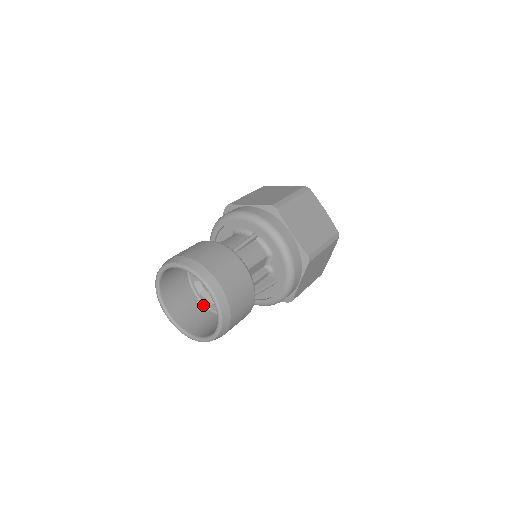
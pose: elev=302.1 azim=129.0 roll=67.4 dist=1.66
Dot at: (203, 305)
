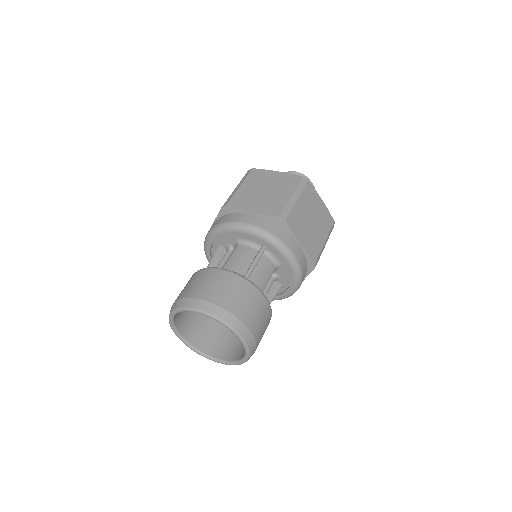
Dot at: occluded
